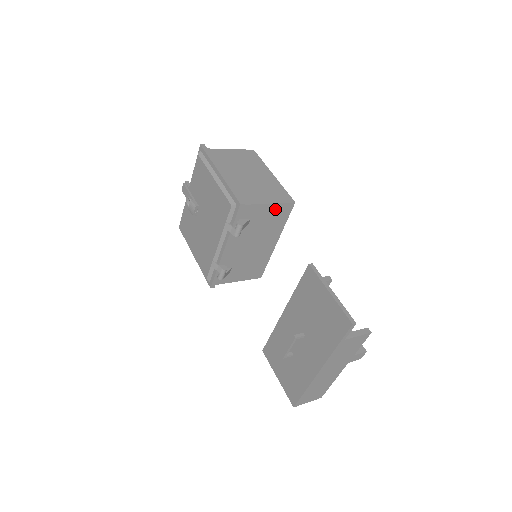
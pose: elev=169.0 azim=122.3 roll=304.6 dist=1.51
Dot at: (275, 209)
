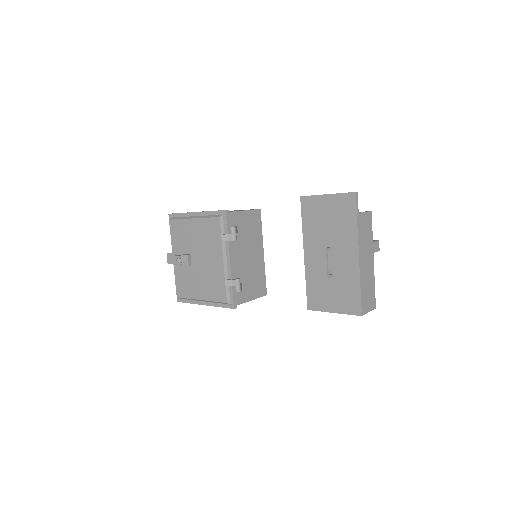
Dot at: (250, 216)
